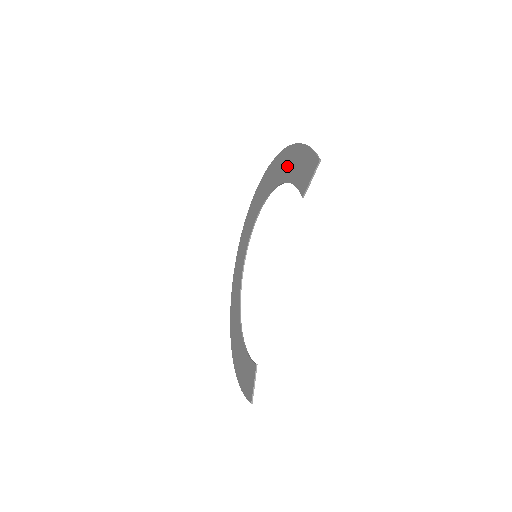
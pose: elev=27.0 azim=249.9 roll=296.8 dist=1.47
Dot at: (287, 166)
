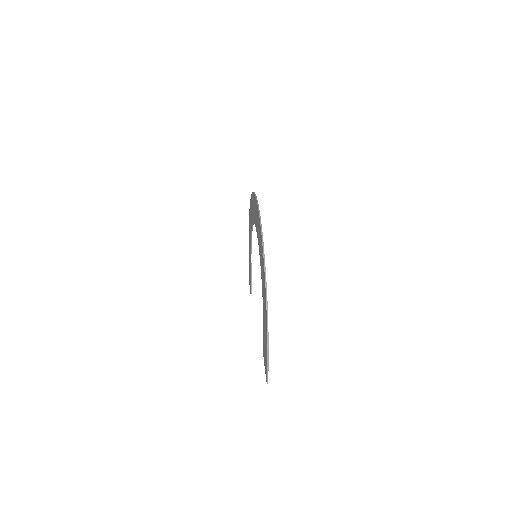
Dot at: (264, 313)
